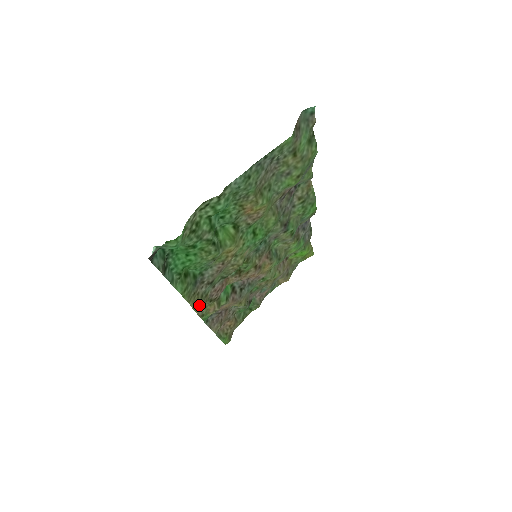
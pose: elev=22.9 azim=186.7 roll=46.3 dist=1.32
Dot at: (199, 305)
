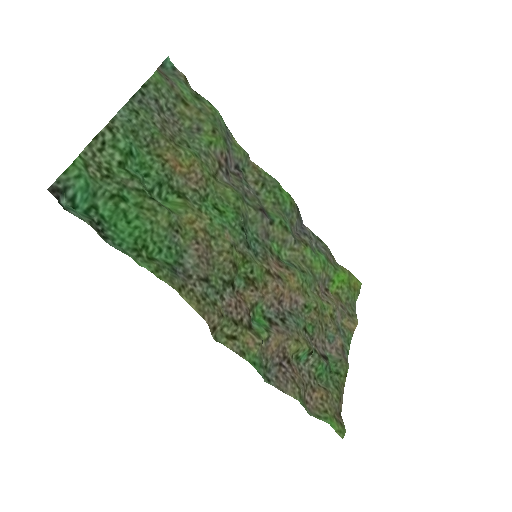
Dot at: (212, 318)
